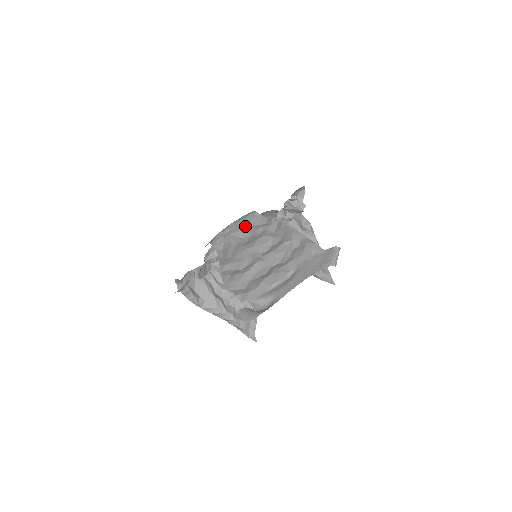
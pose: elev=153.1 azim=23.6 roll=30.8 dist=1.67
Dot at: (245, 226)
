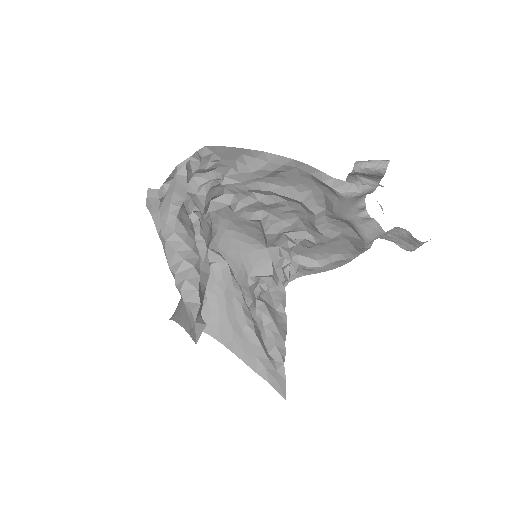
Dot at: occluded
